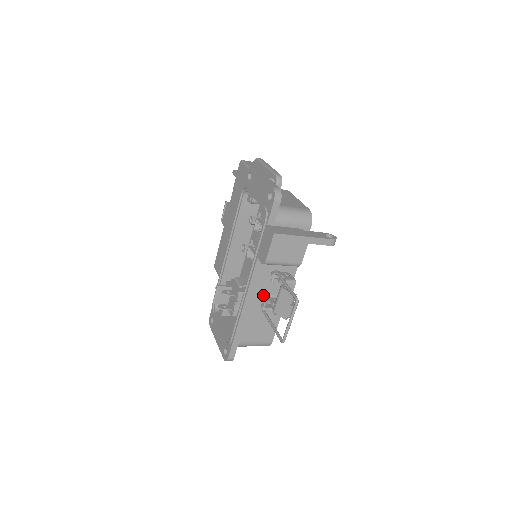
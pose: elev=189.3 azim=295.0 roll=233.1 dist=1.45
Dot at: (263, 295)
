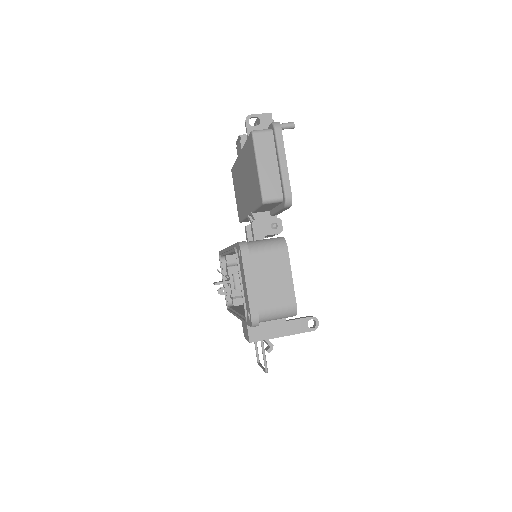
Dot at: occluded
